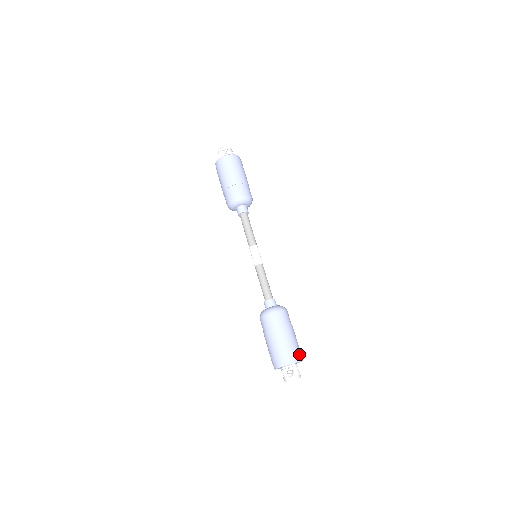
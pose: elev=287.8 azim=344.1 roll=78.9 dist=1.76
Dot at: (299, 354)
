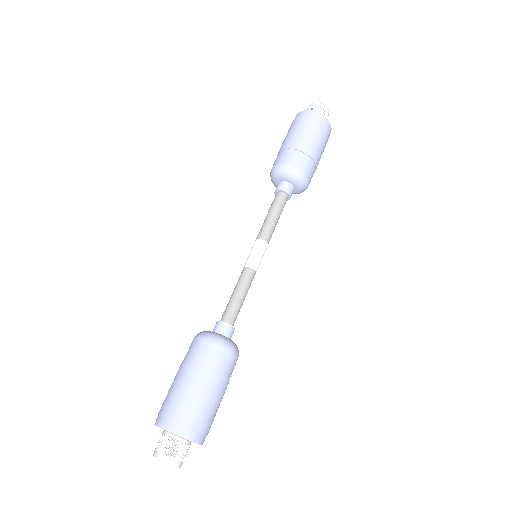
Dot at: (207, 432)
